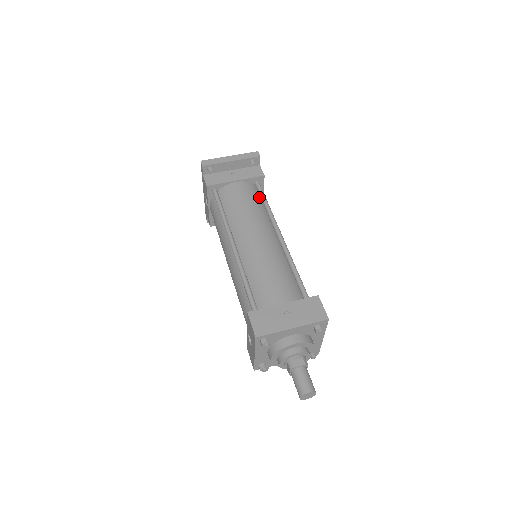
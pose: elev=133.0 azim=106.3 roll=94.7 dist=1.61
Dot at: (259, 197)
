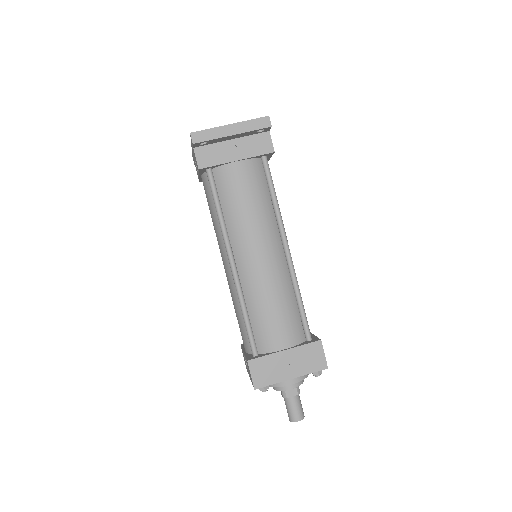
Dot at: (265, 182)
